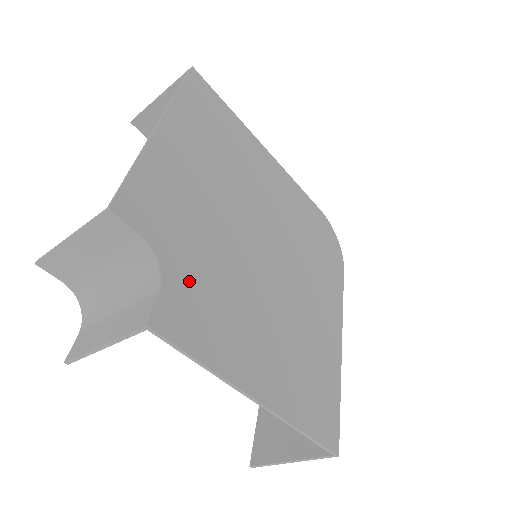
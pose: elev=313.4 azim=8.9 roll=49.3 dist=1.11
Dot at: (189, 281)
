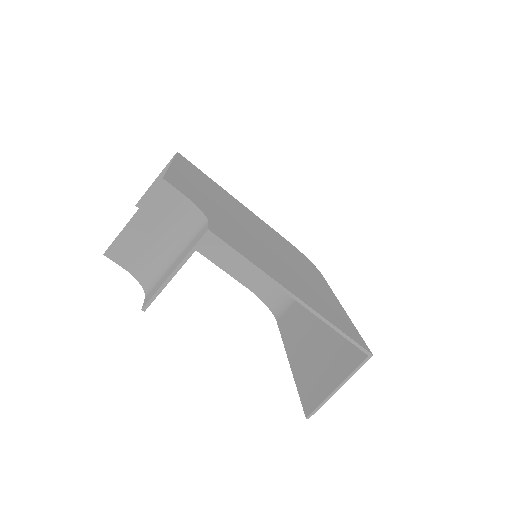
Dot at: (223, 226)
